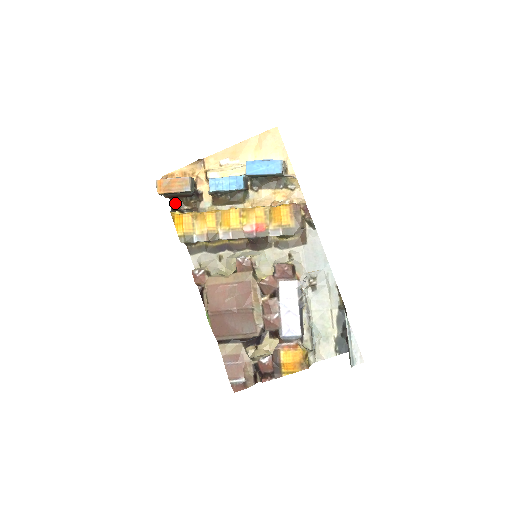
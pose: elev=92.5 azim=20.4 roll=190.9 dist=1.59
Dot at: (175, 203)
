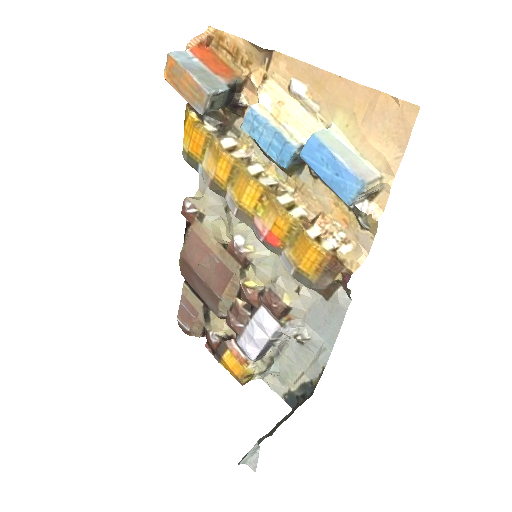
Dot at: occluded
